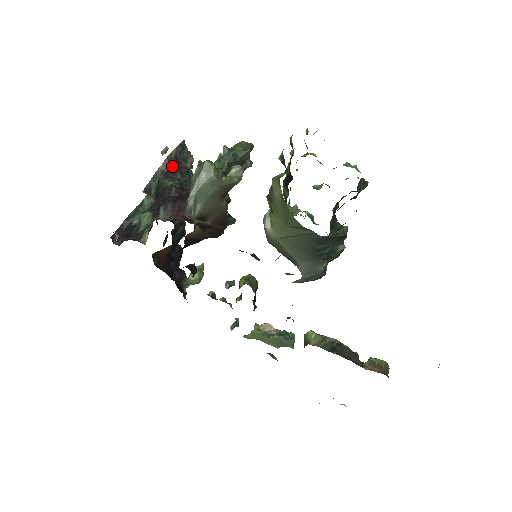
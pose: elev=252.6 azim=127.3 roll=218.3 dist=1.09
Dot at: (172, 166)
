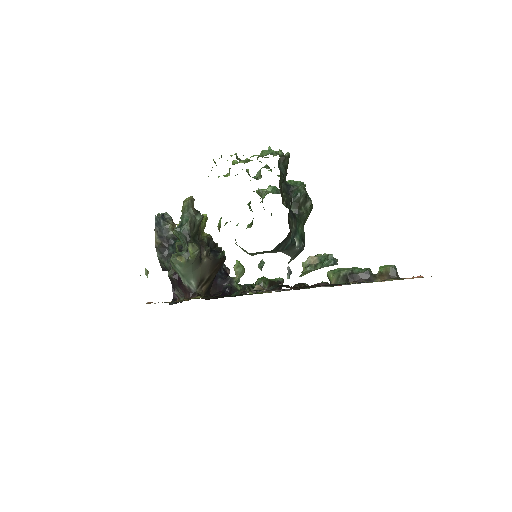
Dot at: (163, 247)
